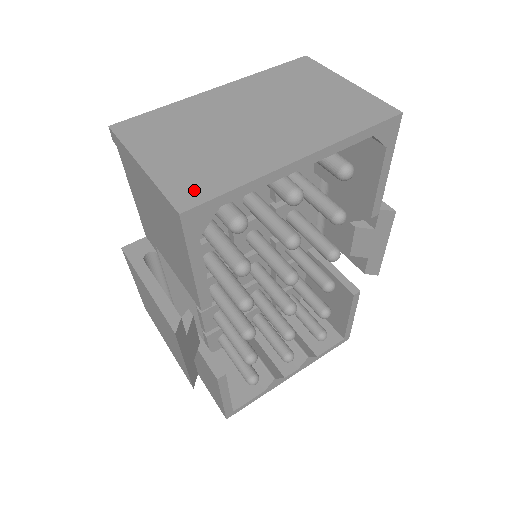
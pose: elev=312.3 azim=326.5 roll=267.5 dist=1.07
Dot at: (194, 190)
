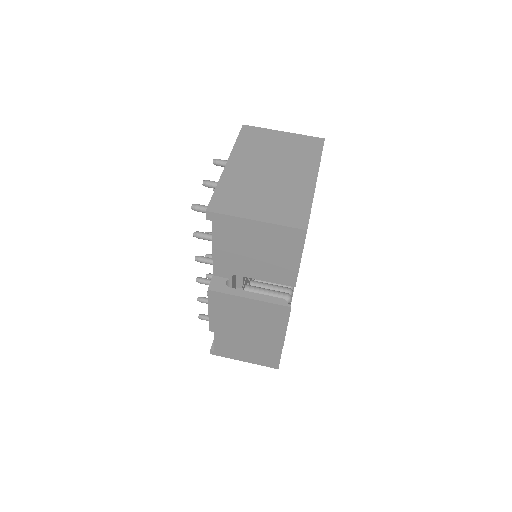
Dot at: (297, 217)
